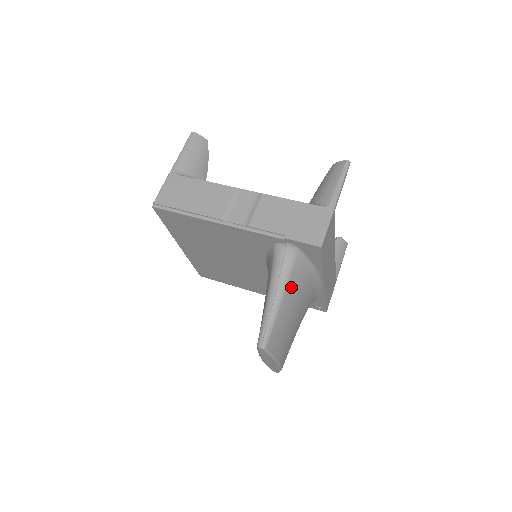
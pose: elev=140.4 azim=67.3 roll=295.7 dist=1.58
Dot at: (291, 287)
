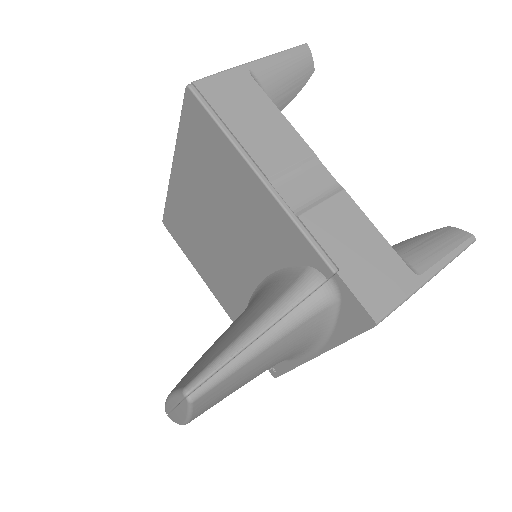
Dot at: (287, 340)
